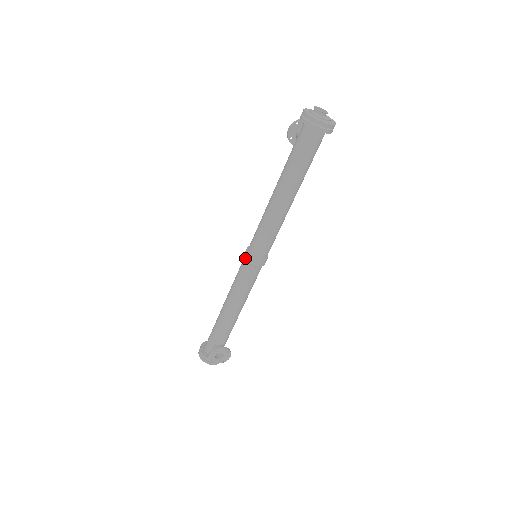
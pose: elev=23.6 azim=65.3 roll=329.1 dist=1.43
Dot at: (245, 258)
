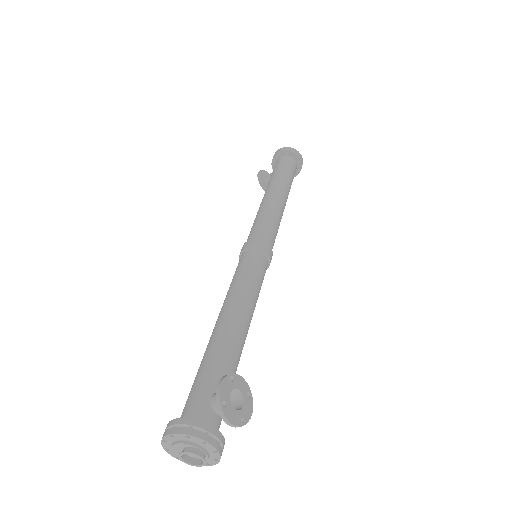
Dot at: (249, 246)
